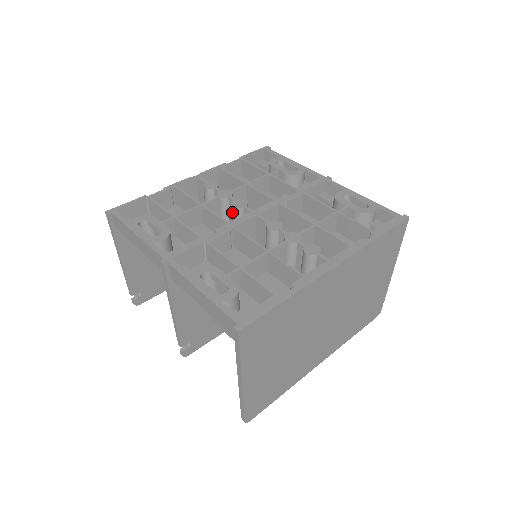
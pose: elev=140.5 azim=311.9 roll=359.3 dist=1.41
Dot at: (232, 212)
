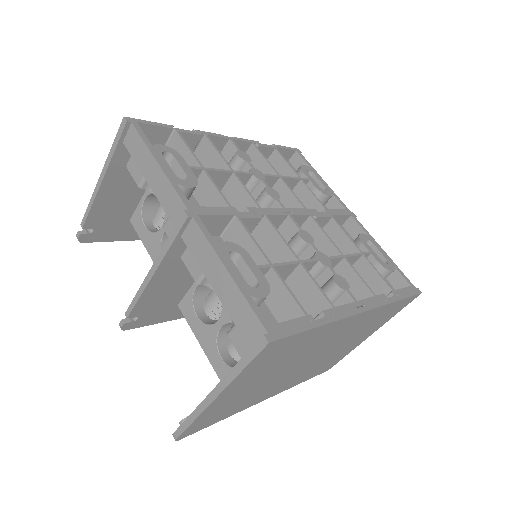
Dot at: (259, 197)
